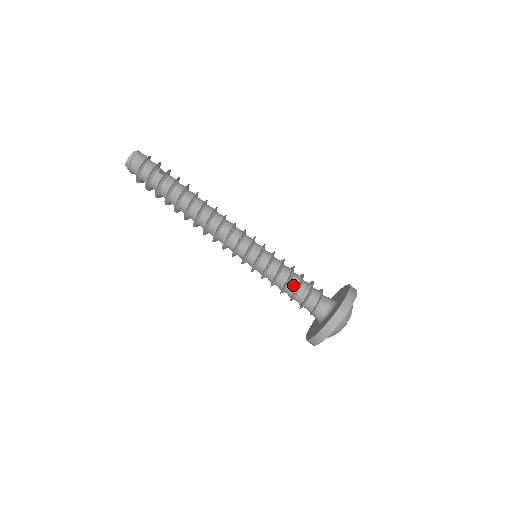
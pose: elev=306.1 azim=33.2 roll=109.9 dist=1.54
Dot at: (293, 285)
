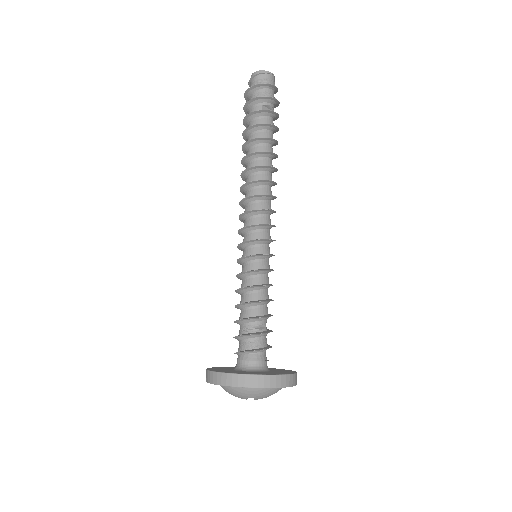
Dot at: (247, 312)
